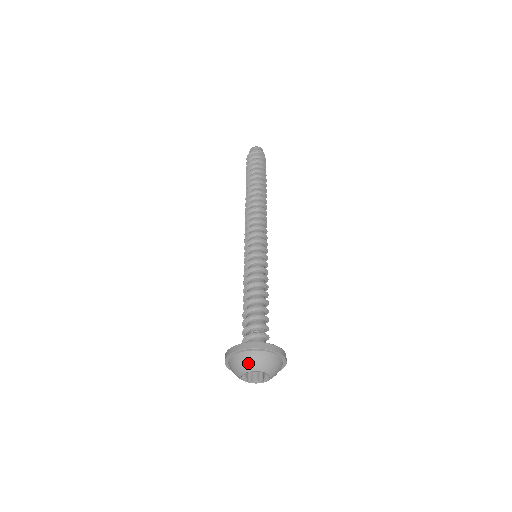
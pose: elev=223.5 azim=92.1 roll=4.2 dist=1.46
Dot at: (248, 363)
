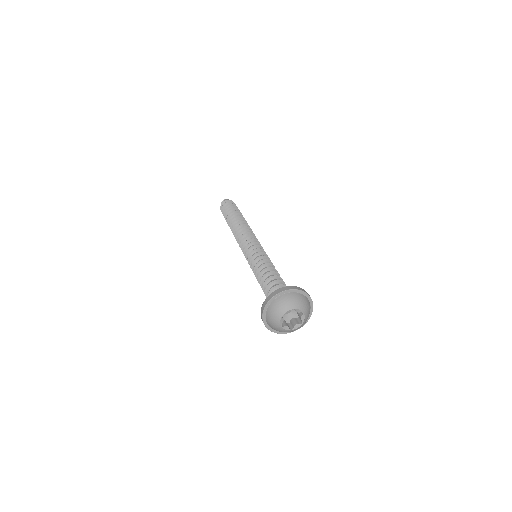
Dot at: (278, 309)
